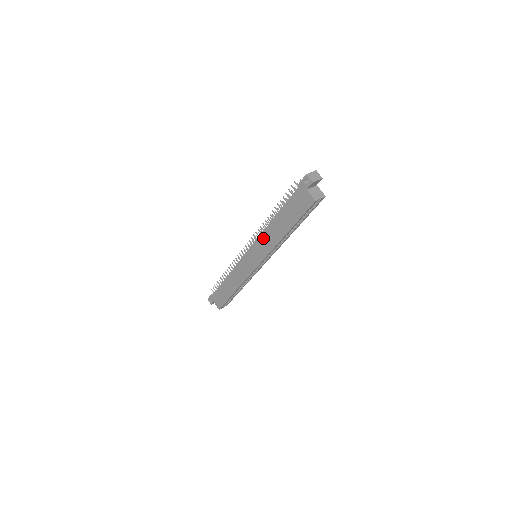
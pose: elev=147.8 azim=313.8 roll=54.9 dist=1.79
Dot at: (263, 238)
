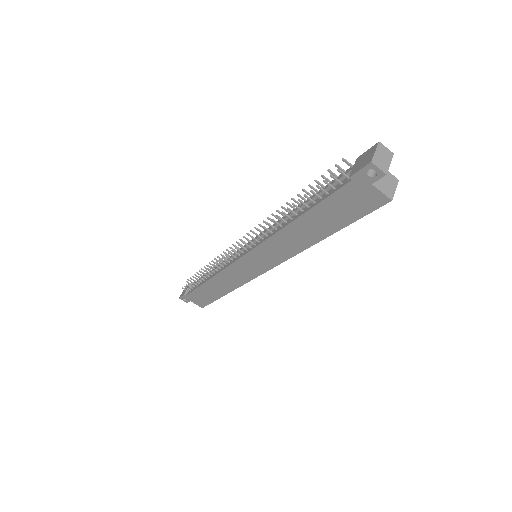
Dot at: (273, 243)
